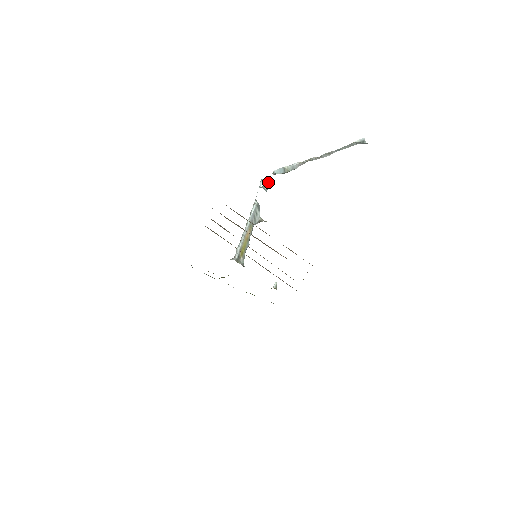
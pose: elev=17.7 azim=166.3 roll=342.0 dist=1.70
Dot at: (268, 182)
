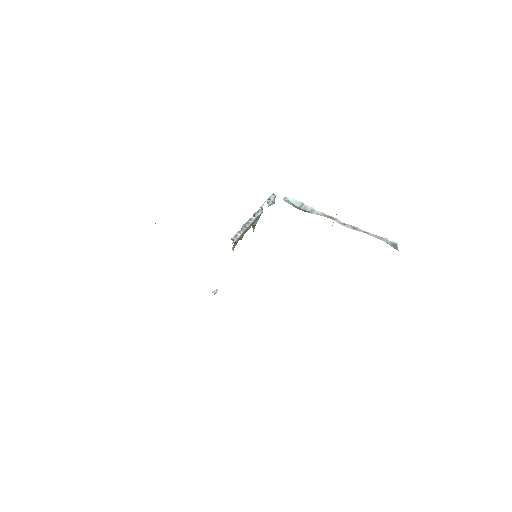
Dot at: occluded
